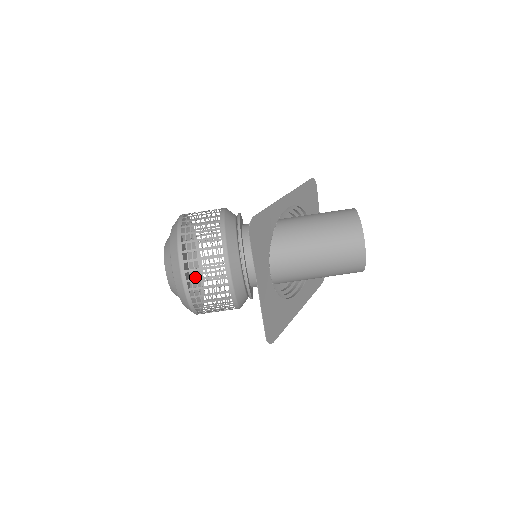
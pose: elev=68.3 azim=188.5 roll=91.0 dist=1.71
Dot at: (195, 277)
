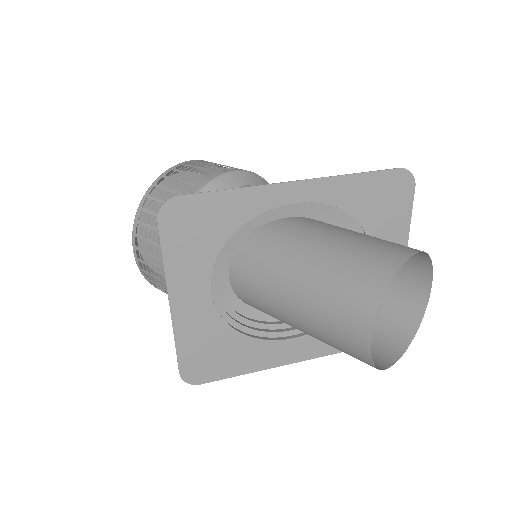
Dot at: (142, 247)
